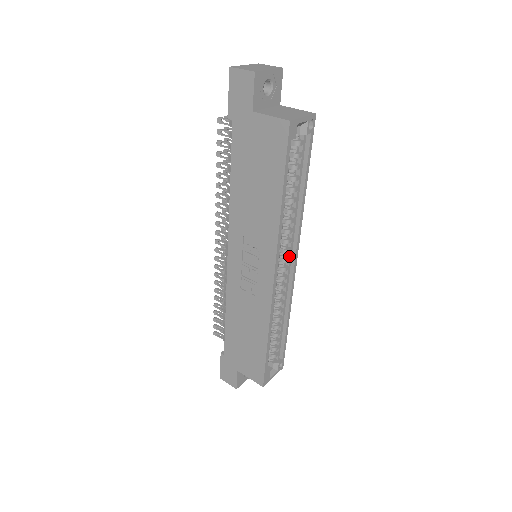
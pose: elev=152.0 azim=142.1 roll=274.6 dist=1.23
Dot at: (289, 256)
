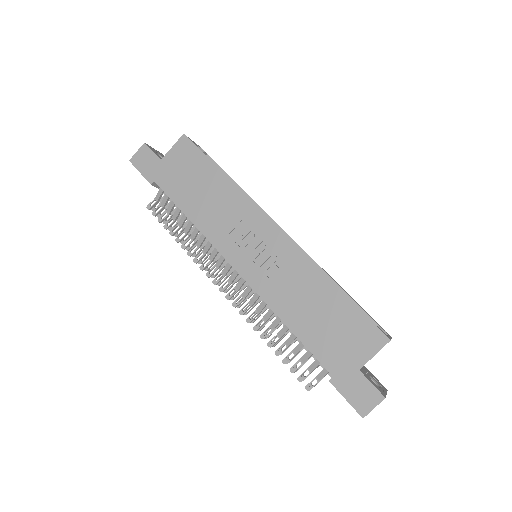
Dot at: occluded
